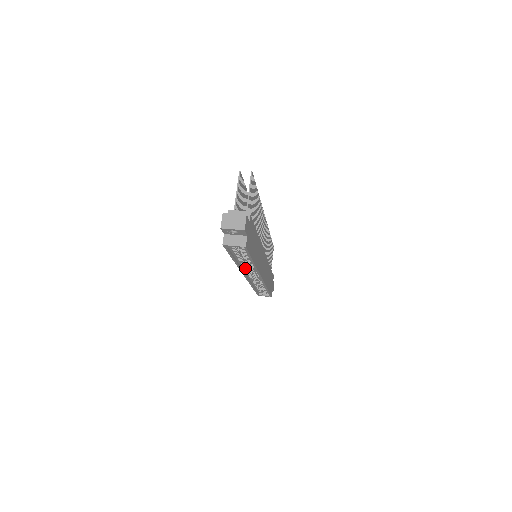
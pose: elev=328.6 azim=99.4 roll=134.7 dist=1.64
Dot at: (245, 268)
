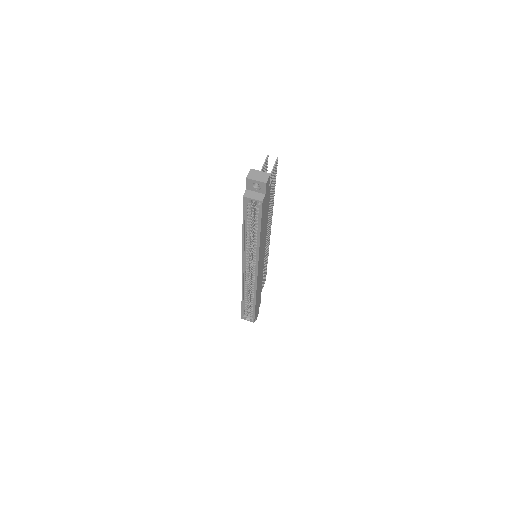
Dot at: (247, 253)
